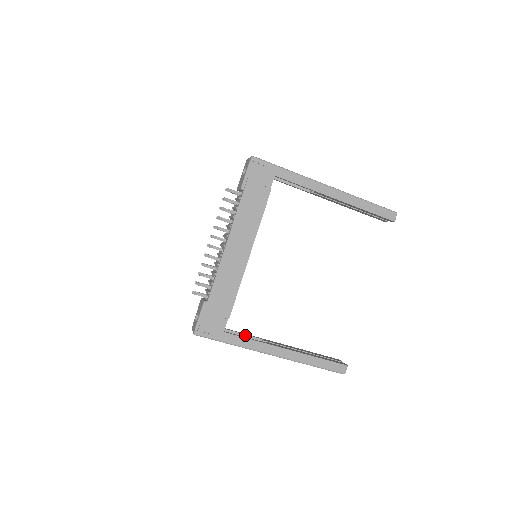
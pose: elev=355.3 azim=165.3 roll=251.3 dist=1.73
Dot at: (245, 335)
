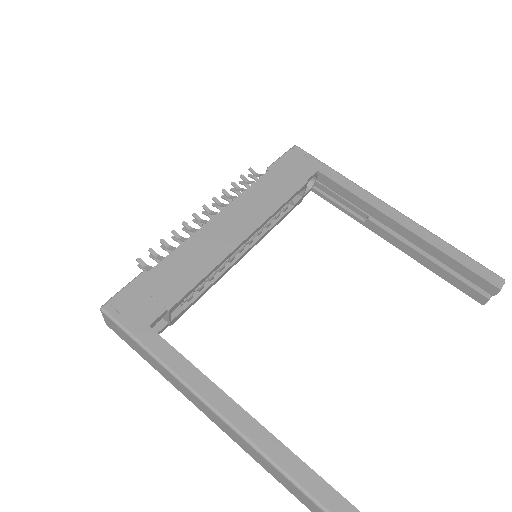
Dot at: occluded
